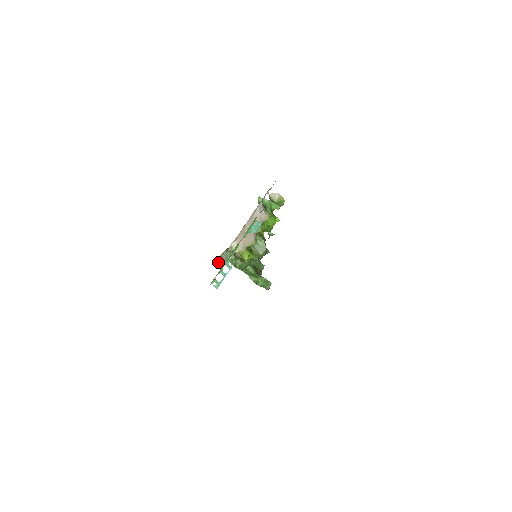
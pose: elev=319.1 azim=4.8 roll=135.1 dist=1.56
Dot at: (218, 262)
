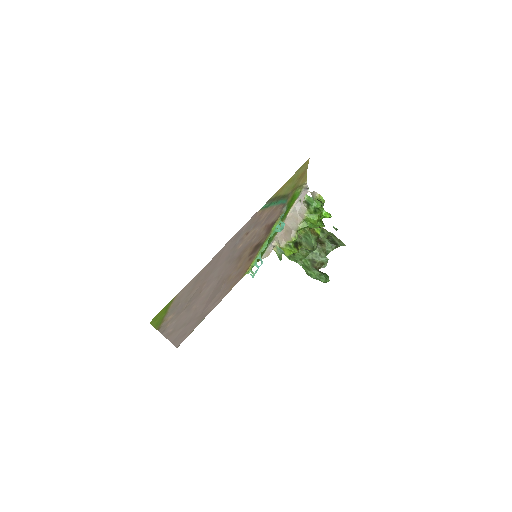
Dot at: (264, 255)
